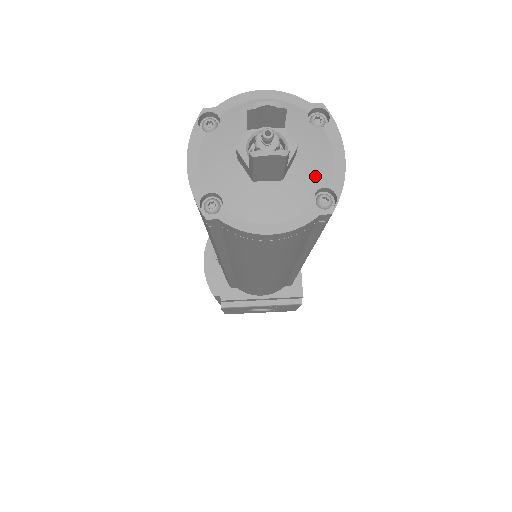
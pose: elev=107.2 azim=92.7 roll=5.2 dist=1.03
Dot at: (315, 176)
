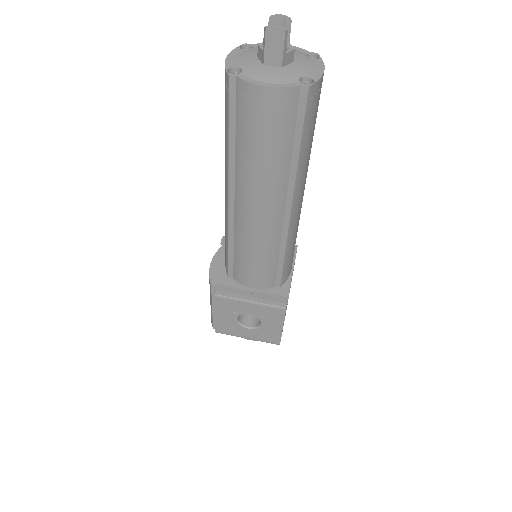
Dot at: (303, 71)
